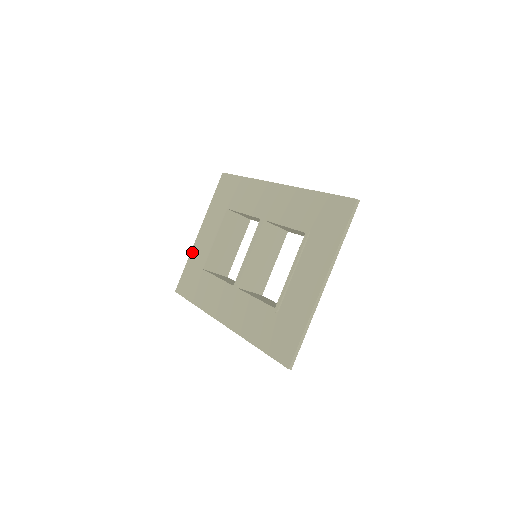
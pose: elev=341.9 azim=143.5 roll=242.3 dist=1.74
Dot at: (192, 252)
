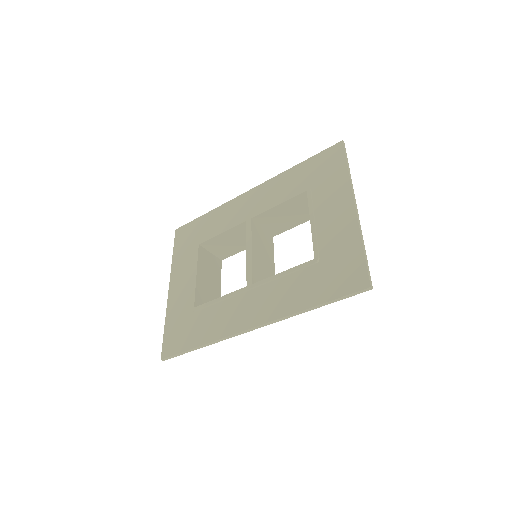
Dot at: (168, 309)
